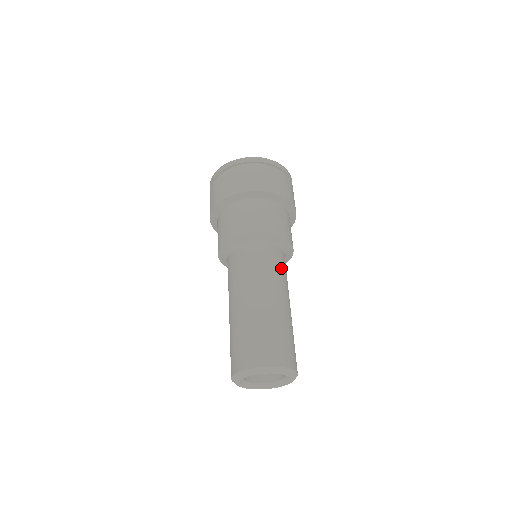
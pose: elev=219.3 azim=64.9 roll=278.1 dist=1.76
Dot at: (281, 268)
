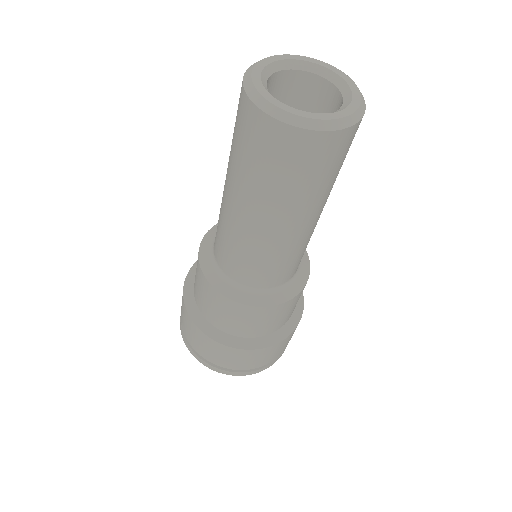
Dot at: occluded
